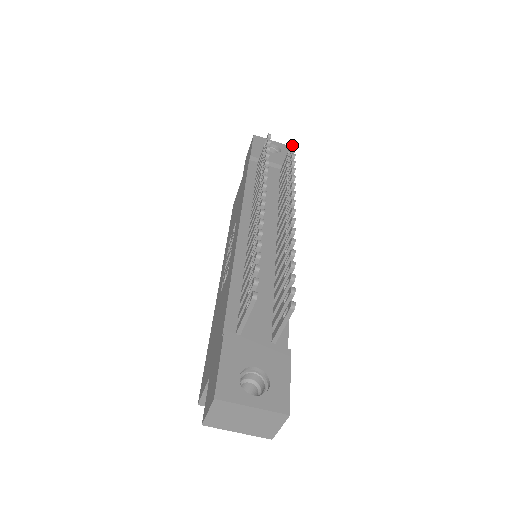
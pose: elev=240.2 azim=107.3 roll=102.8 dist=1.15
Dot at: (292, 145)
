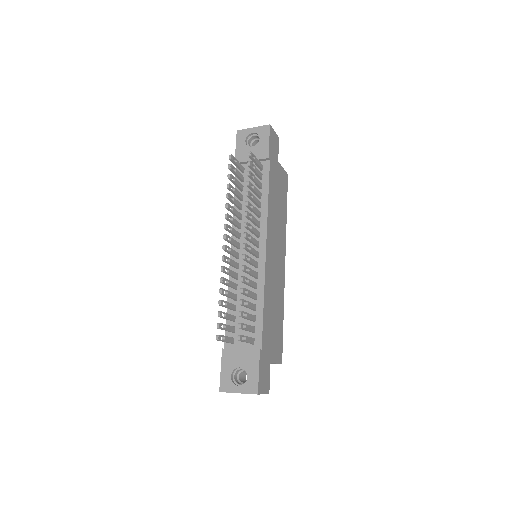
Dot at: (249, 156)
